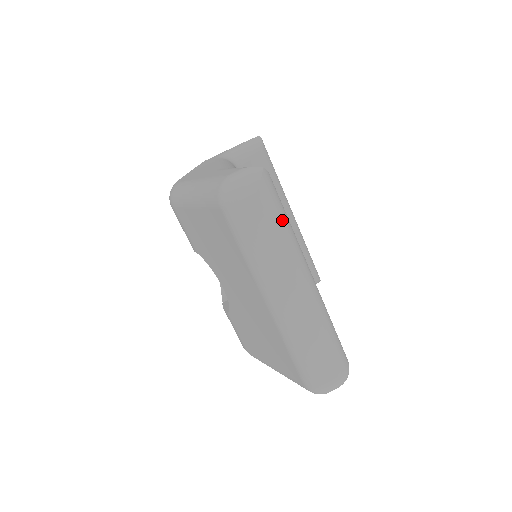
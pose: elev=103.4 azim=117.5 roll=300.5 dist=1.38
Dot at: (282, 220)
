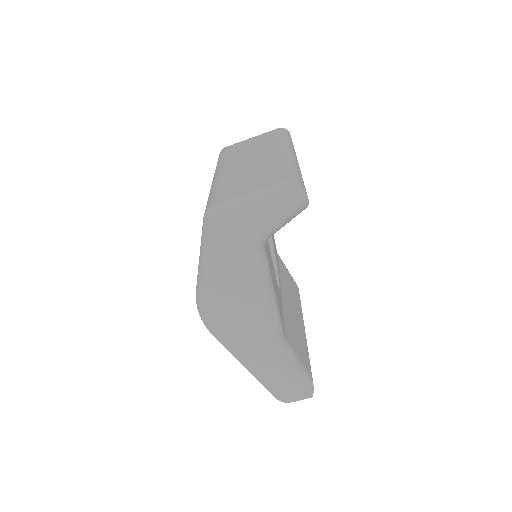
Dot at: occluded
